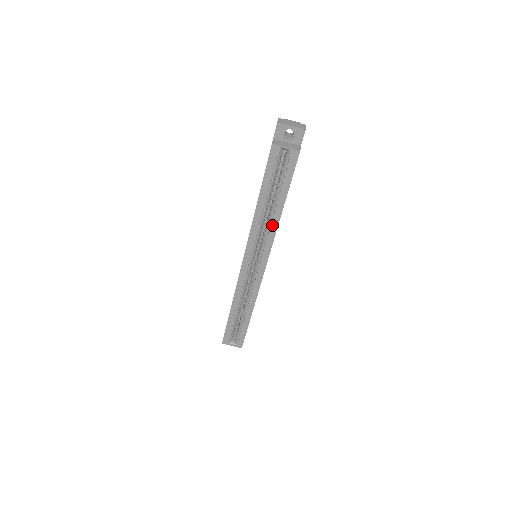
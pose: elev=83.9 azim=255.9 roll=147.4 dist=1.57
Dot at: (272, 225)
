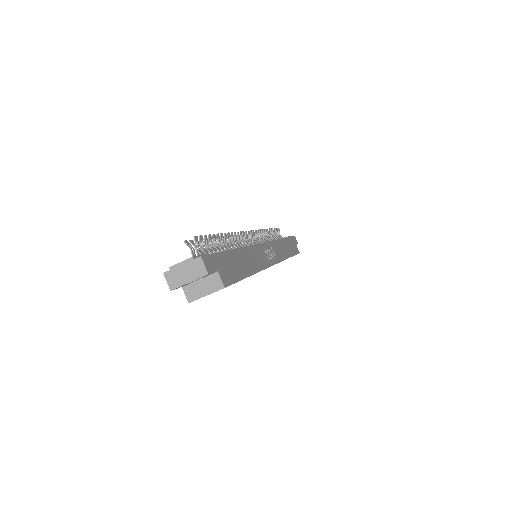
Dot at: occluded
